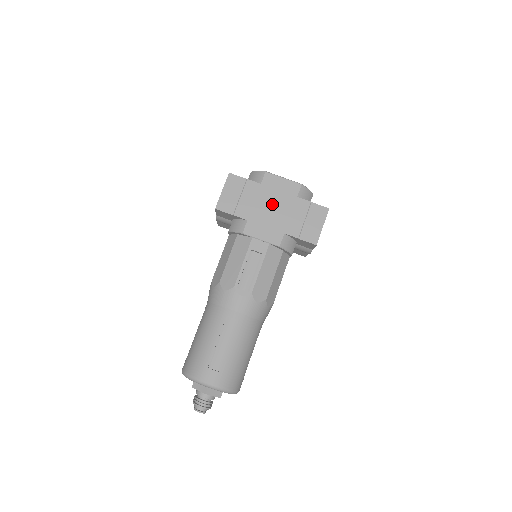
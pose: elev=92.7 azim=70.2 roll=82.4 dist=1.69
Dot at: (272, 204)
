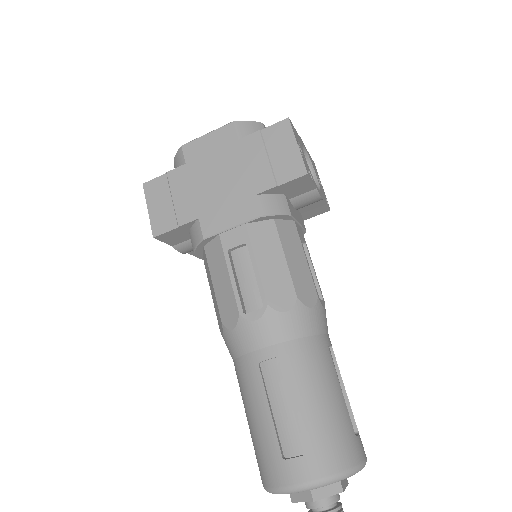
Dot at: (214, 174)
